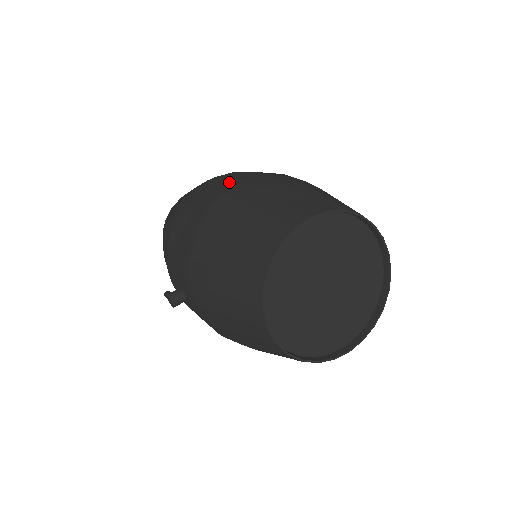
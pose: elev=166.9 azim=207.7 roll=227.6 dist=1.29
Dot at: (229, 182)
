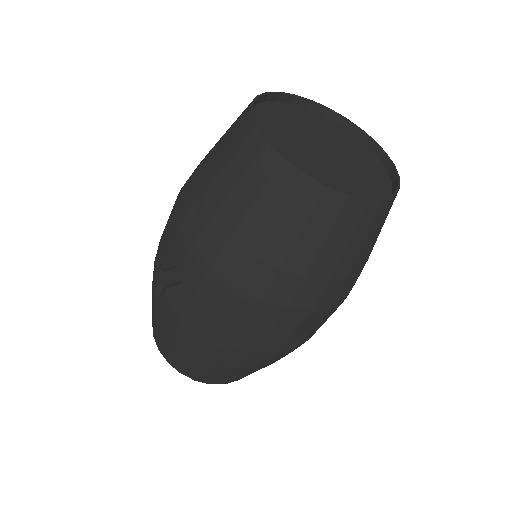
Dot at: occluded
